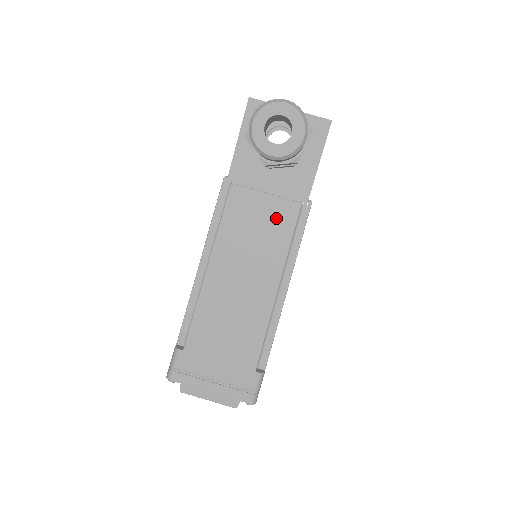
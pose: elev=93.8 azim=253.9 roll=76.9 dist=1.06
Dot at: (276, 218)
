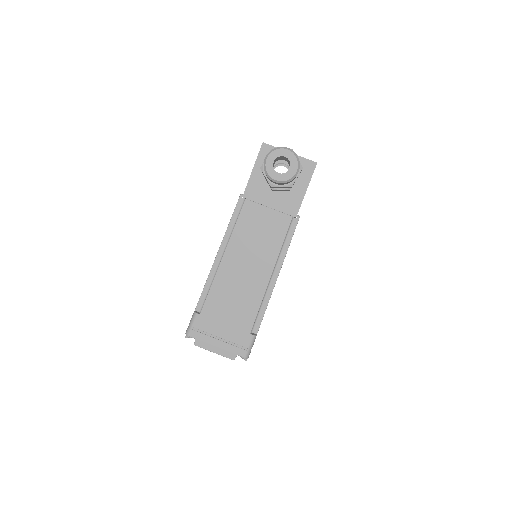
Dot at: (274, 225)
